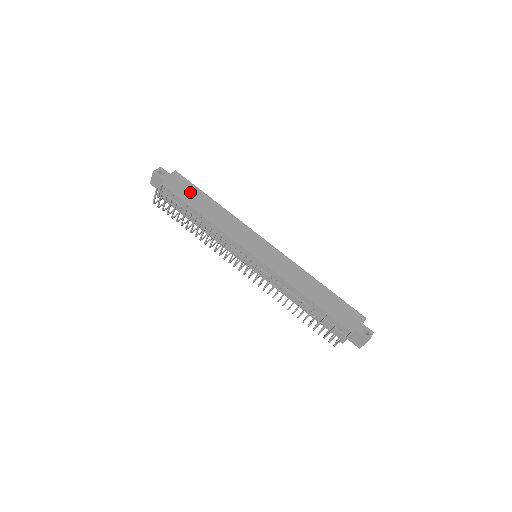
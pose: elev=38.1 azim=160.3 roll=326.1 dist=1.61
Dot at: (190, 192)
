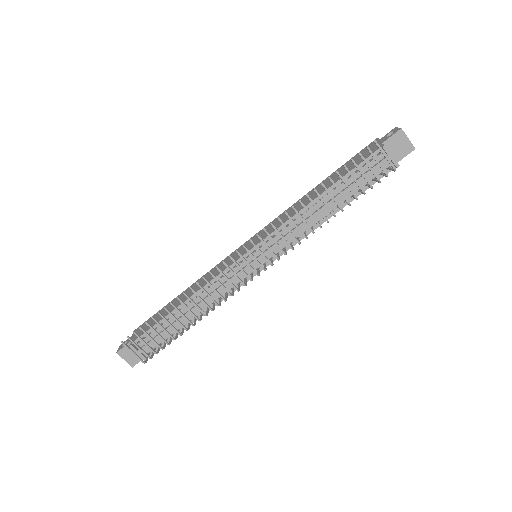
Dot at: (157, 317)
